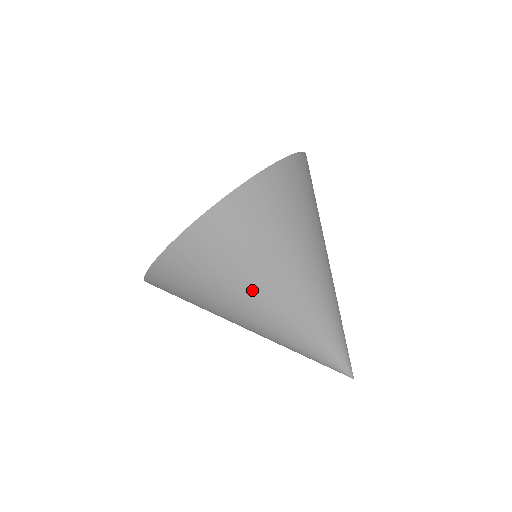
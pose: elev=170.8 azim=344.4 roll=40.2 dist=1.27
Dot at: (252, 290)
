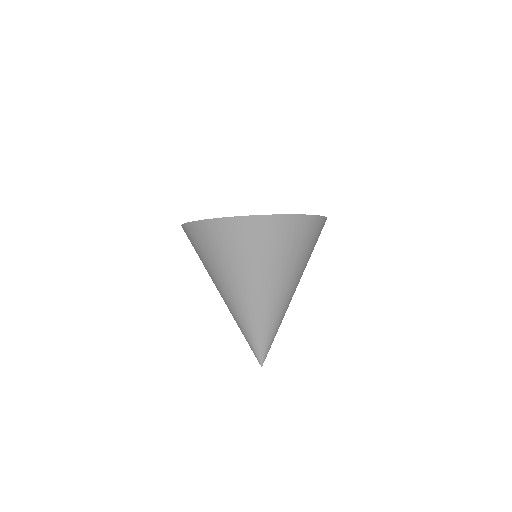
Dot at: (210, 276)
